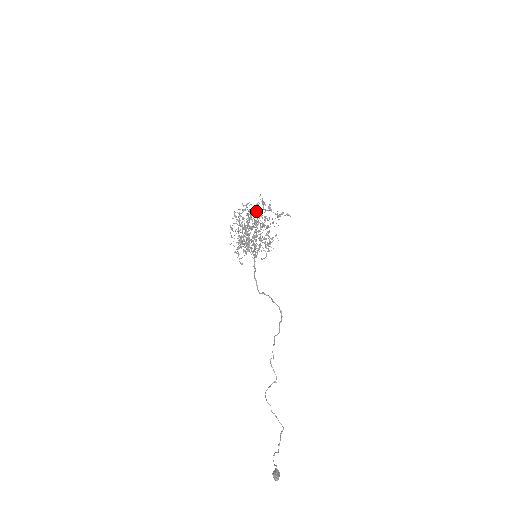
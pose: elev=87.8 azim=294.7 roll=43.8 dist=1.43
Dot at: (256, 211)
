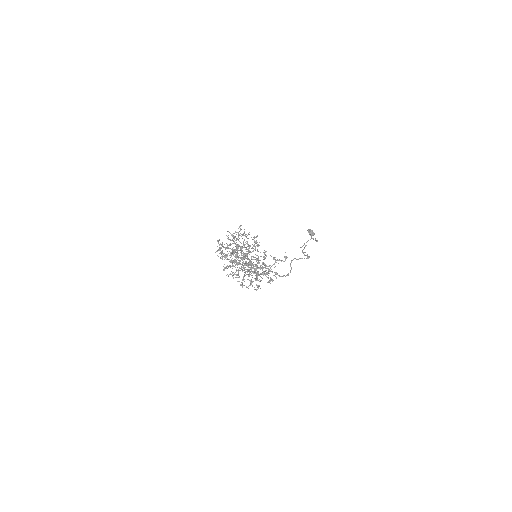
Dot at: occluded
